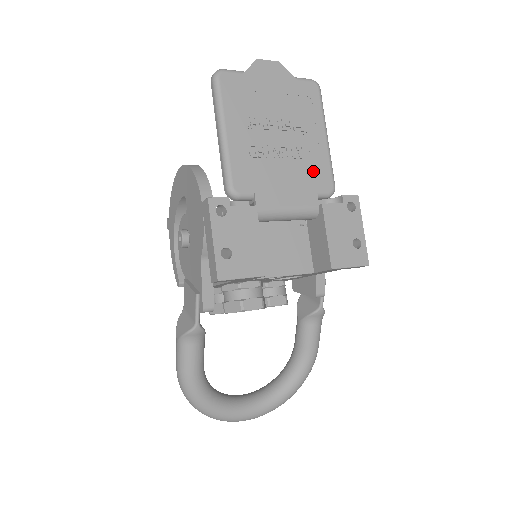
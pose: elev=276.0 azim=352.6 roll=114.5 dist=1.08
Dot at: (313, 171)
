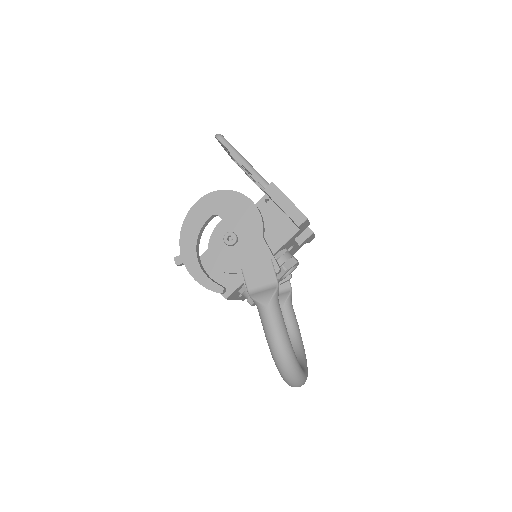
Dot at: occluded
